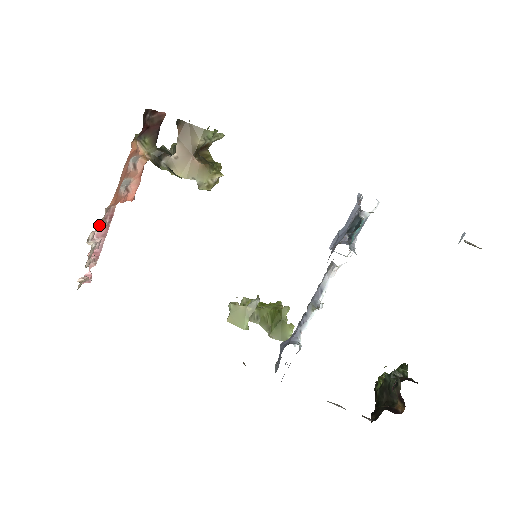
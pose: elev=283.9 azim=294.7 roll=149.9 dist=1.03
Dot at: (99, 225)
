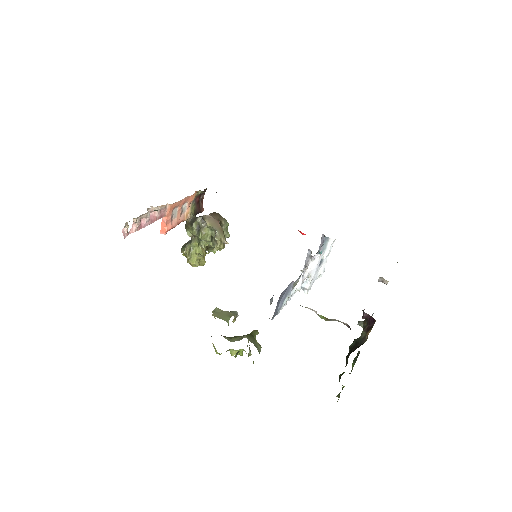
Dot at: (159, 208)
